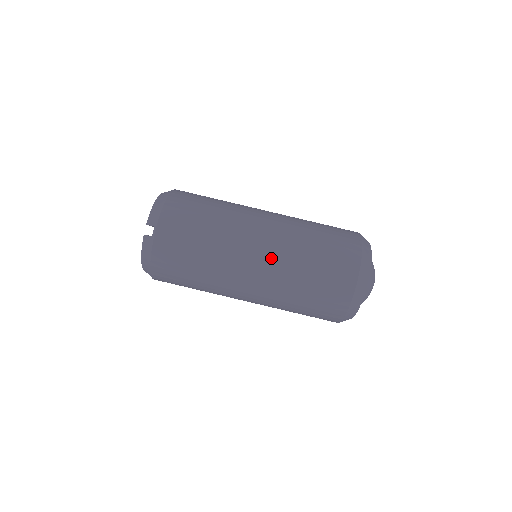
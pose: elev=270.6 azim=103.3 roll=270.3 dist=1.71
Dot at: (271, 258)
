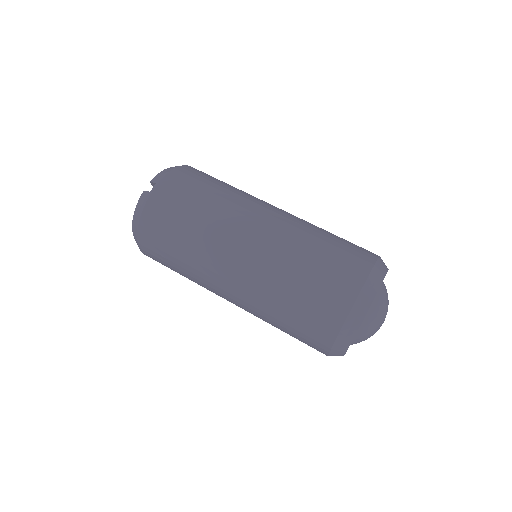
Dot at: (266, 242)
